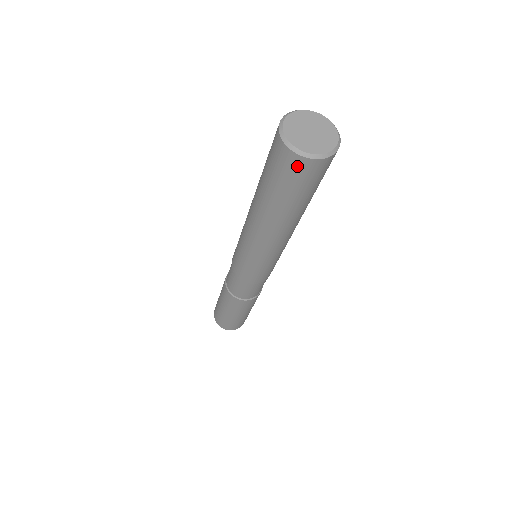
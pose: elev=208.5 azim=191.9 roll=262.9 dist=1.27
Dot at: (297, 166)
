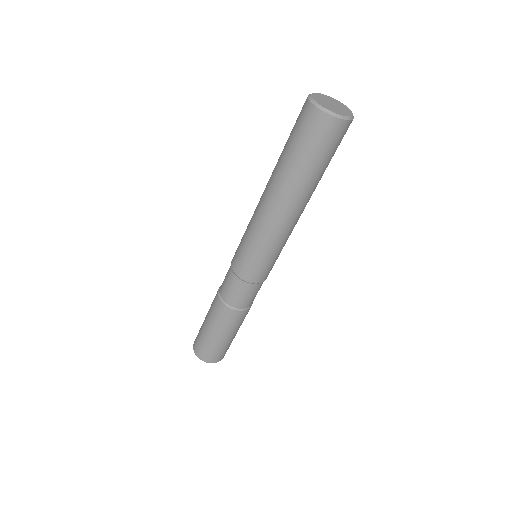
Dot at: (339, 131)
